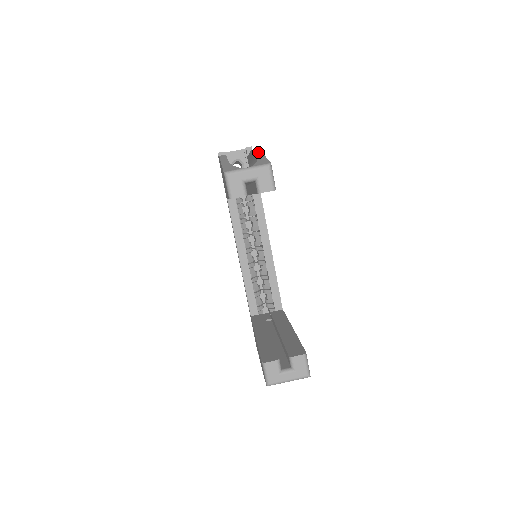
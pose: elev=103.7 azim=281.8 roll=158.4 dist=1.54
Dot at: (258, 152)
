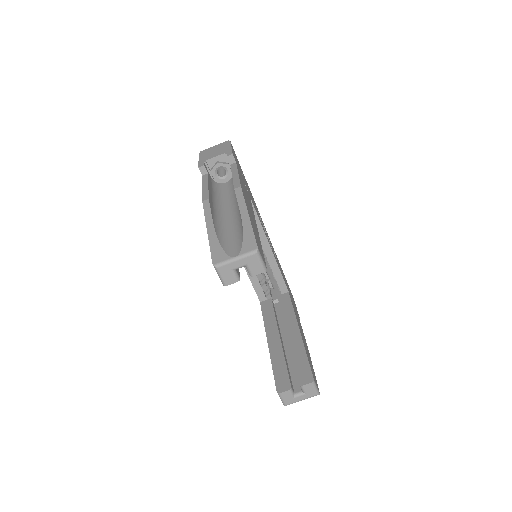
Dot at: (242, 202)
